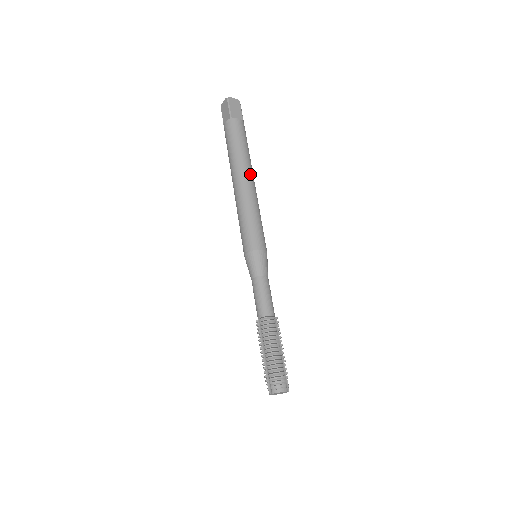
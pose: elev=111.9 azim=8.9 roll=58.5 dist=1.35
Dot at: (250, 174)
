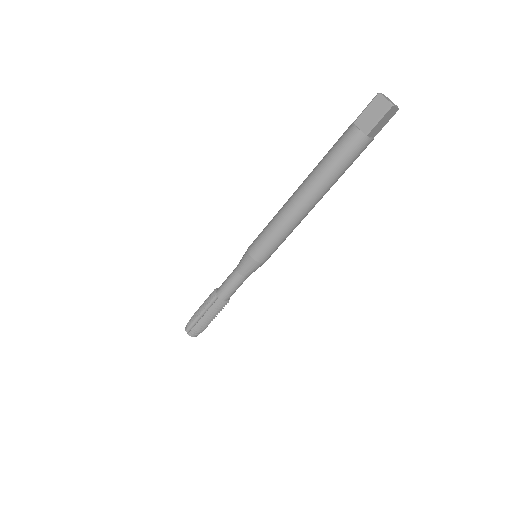
Dot at: occluded
